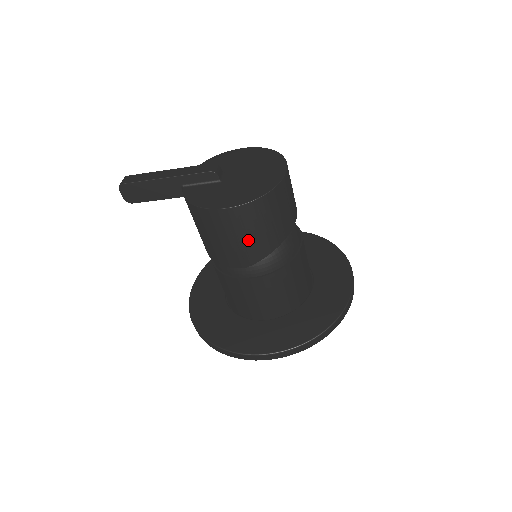
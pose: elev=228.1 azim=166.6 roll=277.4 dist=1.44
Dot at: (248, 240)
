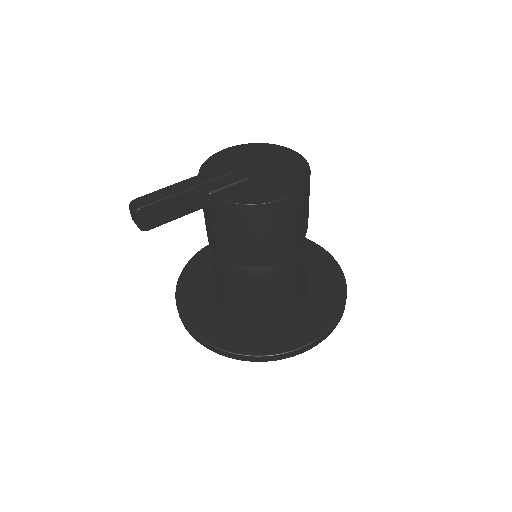
Dot at: (296, 227)
